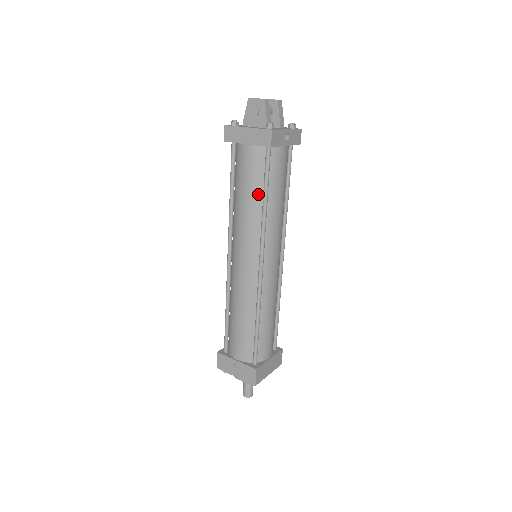
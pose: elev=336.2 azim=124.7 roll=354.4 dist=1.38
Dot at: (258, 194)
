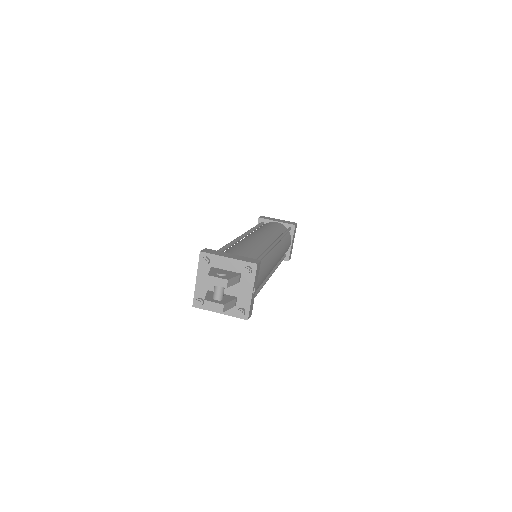
Dot at: occluded
